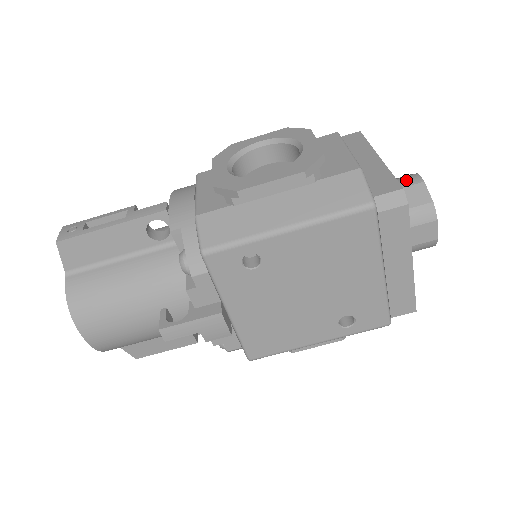
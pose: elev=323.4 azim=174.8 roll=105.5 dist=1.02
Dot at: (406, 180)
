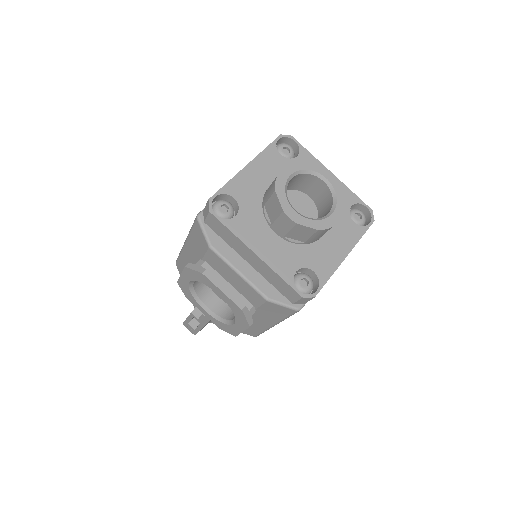
Dot at: (283, 224)
